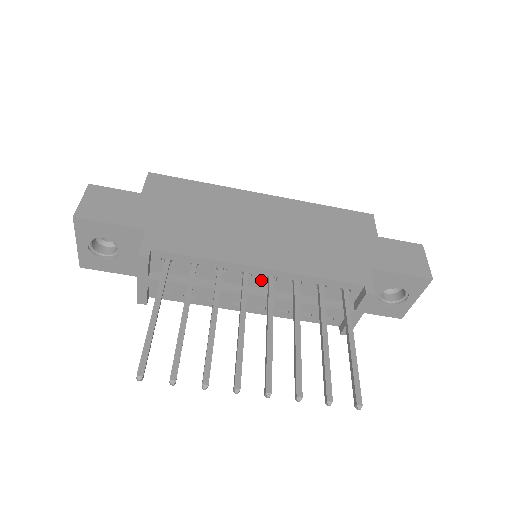
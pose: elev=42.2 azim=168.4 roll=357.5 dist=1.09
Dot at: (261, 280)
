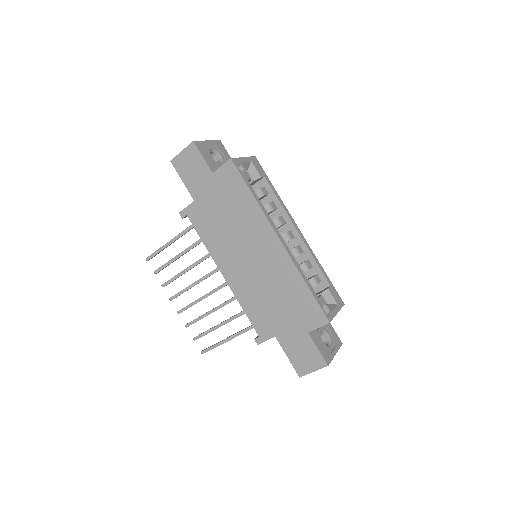
Dot at: occluded
